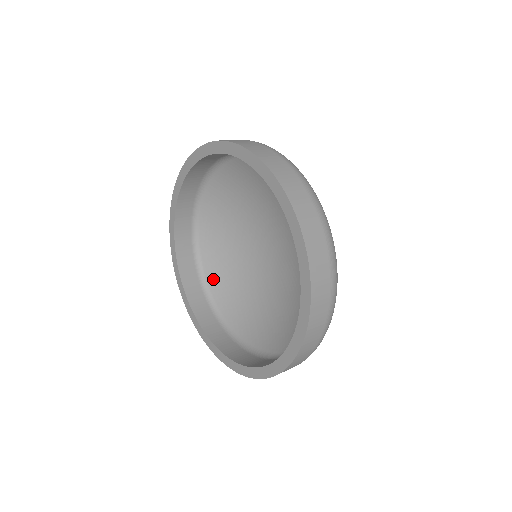
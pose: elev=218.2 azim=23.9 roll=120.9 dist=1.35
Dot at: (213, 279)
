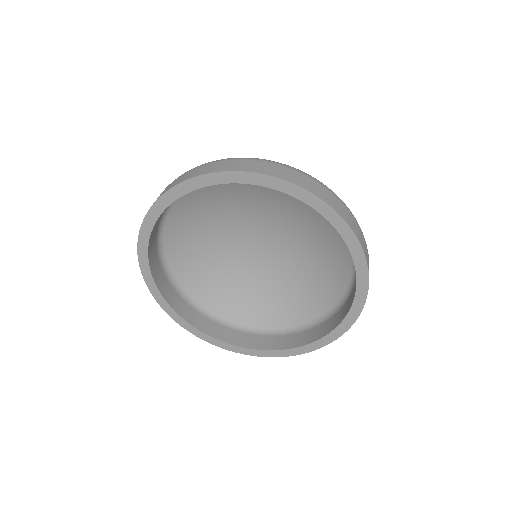
Dot at: (276, 321)
